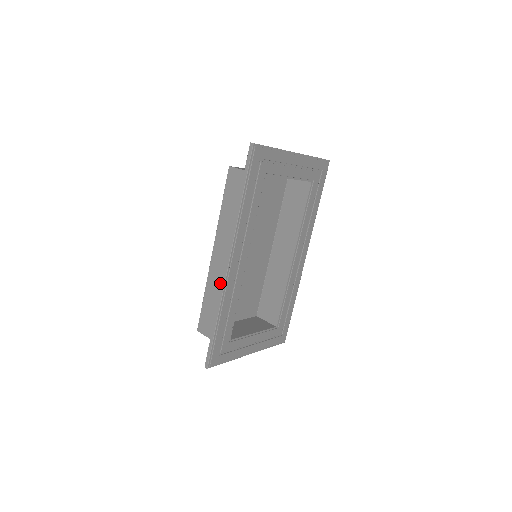
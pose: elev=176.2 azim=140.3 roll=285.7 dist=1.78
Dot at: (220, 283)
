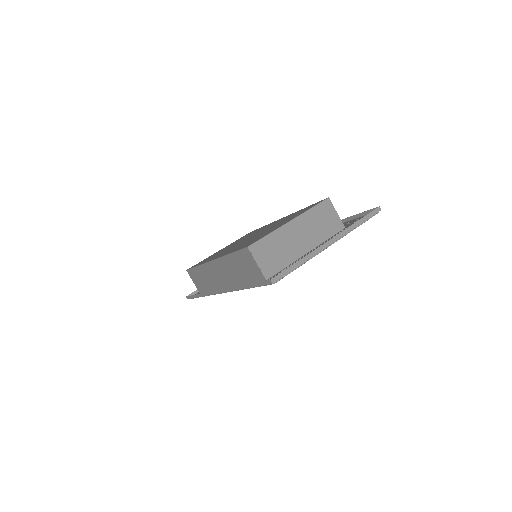
Dot at: (212, 279)
